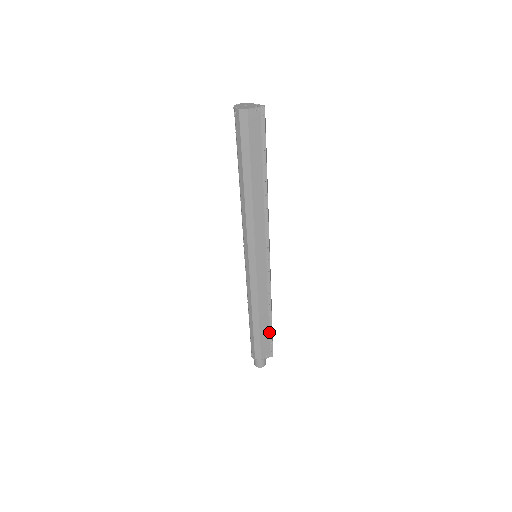
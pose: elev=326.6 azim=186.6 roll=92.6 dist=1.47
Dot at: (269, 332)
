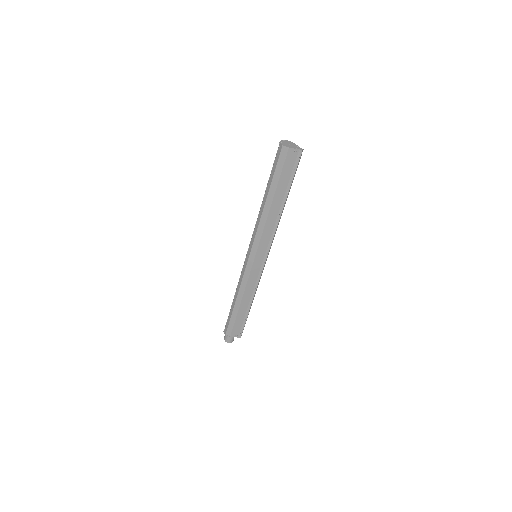
Dot at: (244, 318)
